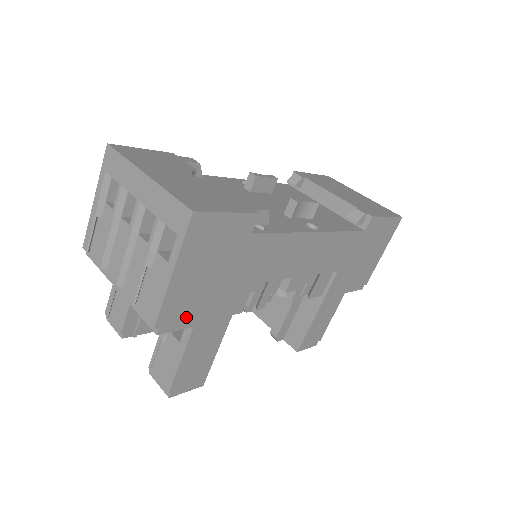
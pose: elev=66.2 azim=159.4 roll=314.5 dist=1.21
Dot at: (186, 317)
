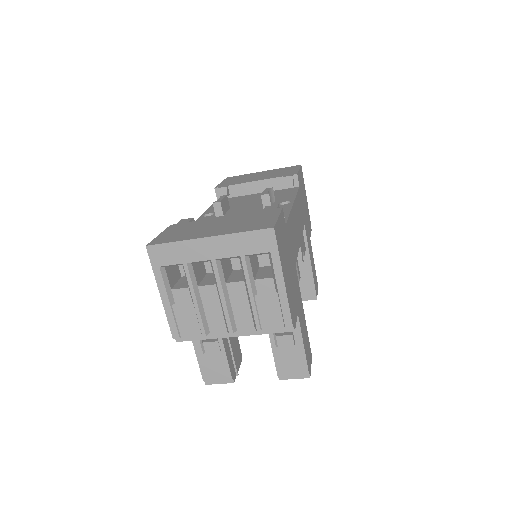
Dot at: (294, 308)
